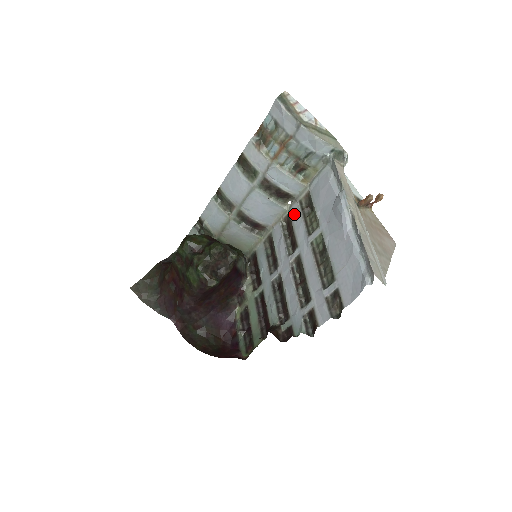
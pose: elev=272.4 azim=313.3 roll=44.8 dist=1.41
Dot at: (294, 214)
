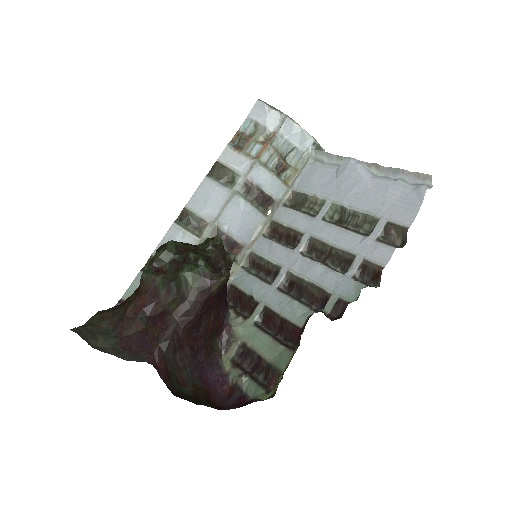
Dot at: (282, 216)
